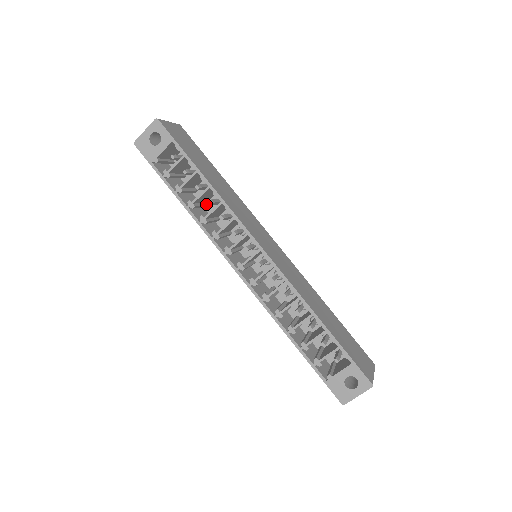
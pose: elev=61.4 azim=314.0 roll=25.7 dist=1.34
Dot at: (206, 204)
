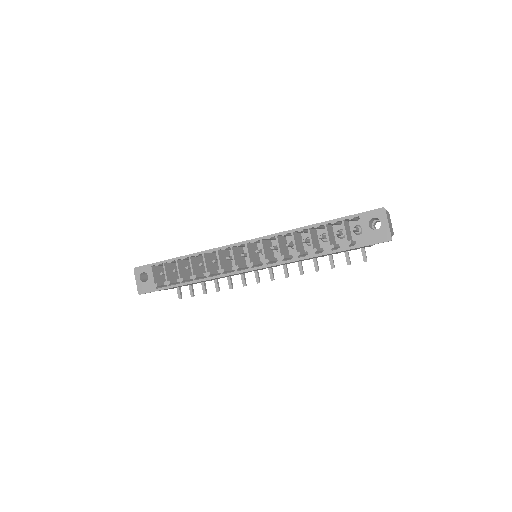
Dot at: occluded
